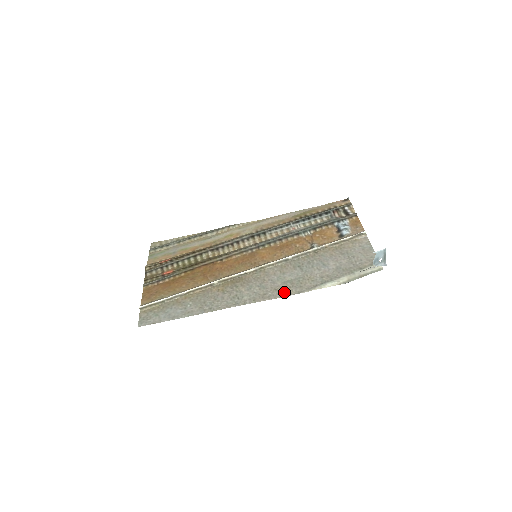
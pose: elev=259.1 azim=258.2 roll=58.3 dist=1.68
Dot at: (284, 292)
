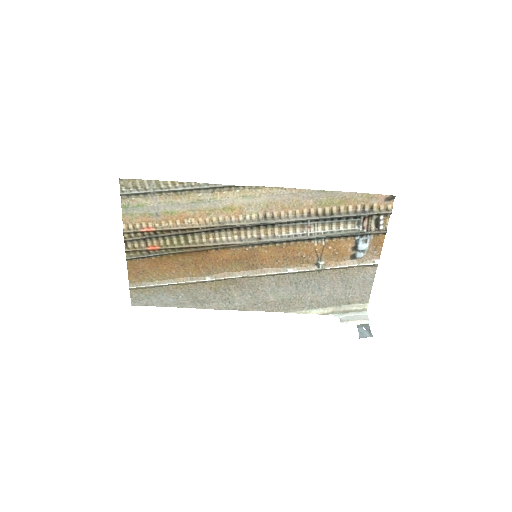
Dot at: (273, 308)
